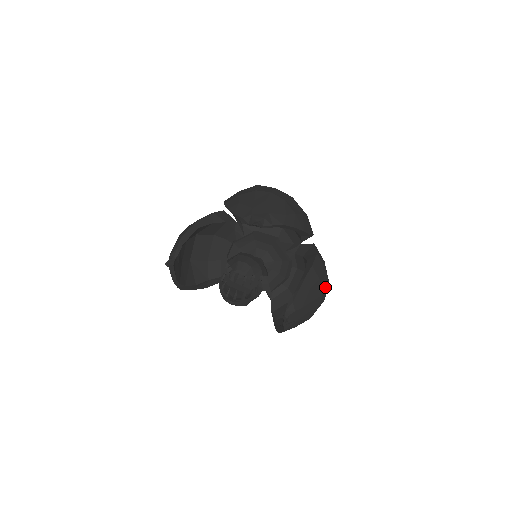
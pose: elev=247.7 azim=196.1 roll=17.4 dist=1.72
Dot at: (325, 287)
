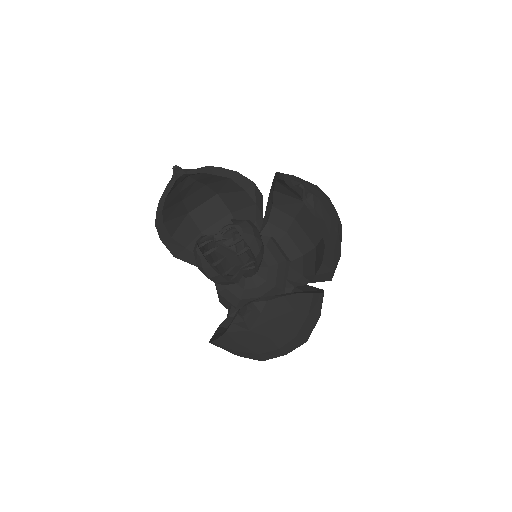
Dot at: (304, 334)
